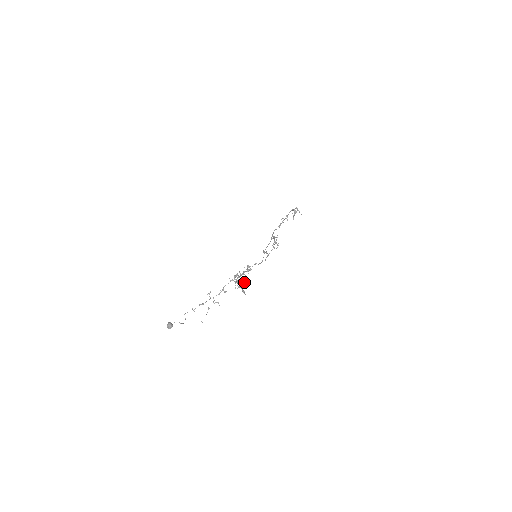
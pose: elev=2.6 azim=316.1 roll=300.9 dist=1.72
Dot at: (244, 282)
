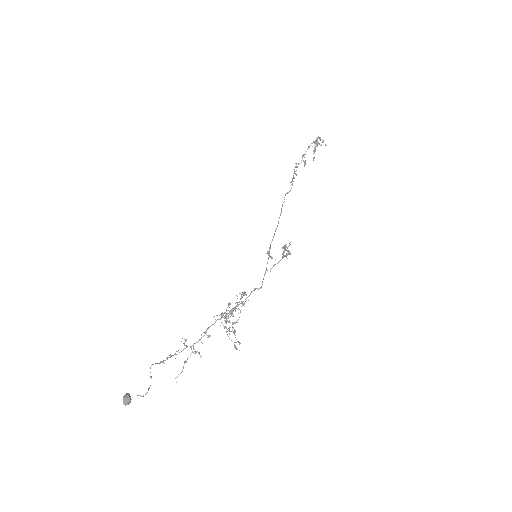
Dot at: occluded
